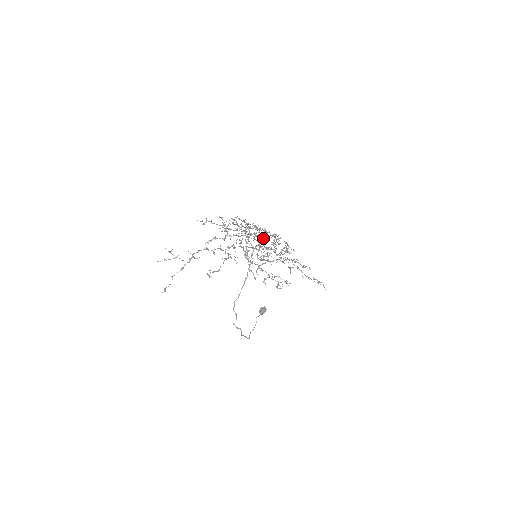
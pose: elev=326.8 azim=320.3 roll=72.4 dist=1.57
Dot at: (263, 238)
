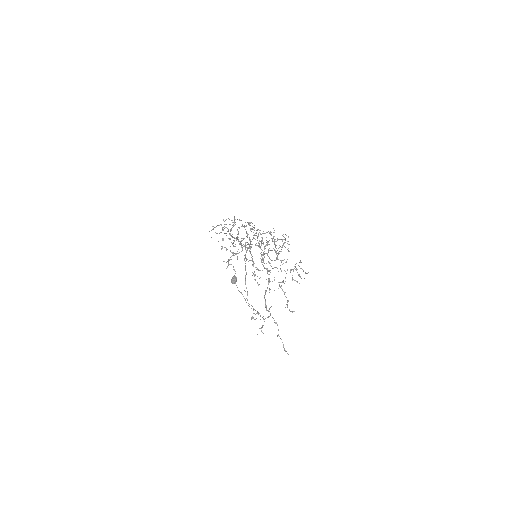
Dot at: (254, 238)
